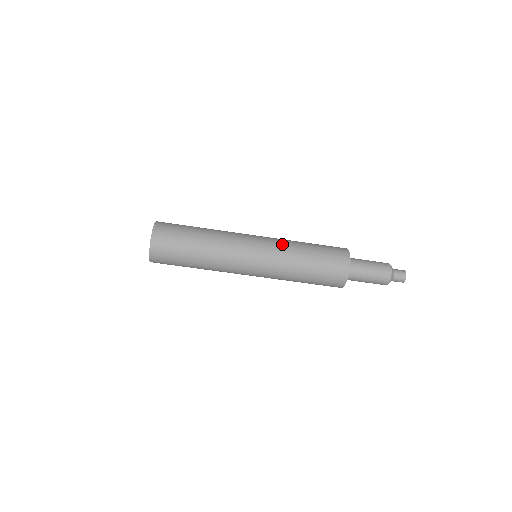
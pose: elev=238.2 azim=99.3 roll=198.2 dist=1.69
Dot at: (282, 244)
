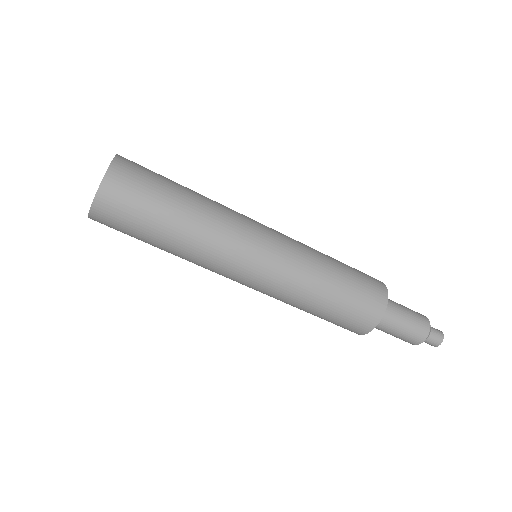
Dot at: (295, 277)
